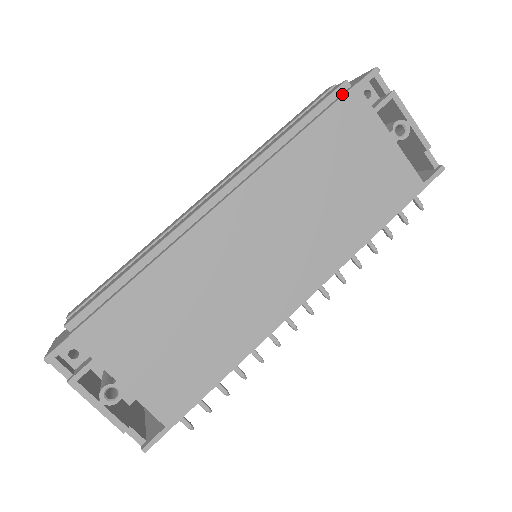
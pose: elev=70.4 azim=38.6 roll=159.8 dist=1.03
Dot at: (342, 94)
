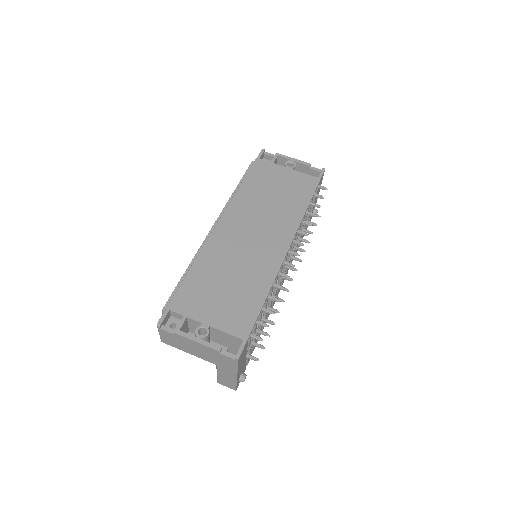
Dot at: occluded
